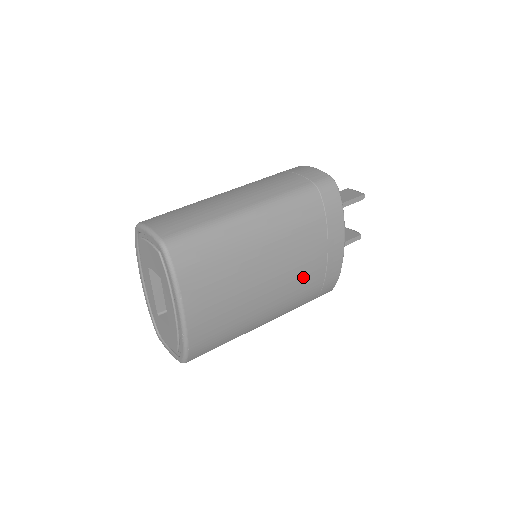
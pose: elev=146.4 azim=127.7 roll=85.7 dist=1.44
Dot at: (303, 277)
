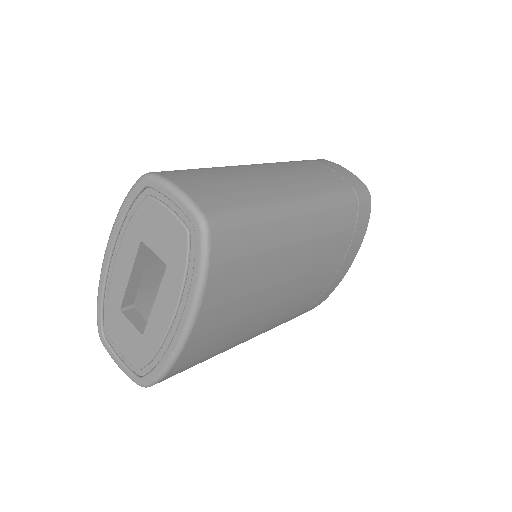
Dot at: (306, 297)
